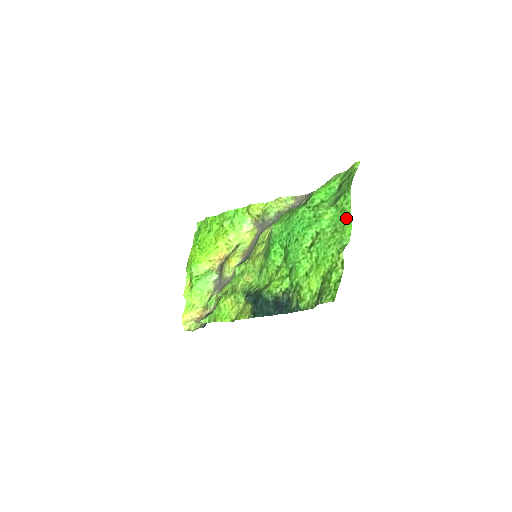
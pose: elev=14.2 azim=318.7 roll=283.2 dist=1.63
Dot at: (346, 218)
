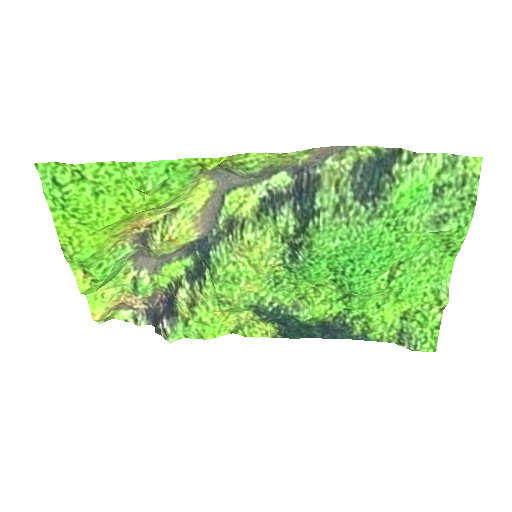
Dot at: (450, 251)
